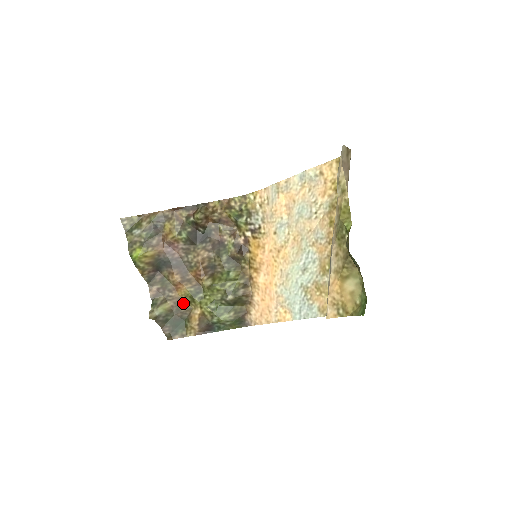
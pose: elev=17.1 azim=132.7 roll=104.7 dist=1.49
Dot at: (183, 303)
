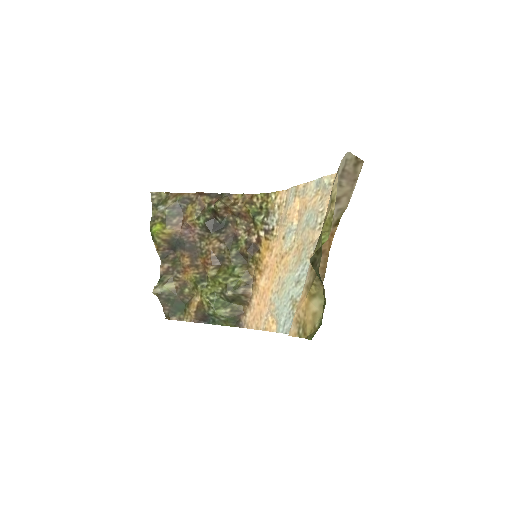
Dot at: (187, 287)
